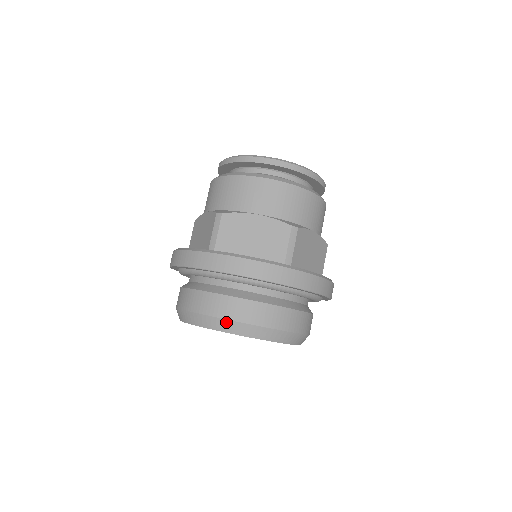
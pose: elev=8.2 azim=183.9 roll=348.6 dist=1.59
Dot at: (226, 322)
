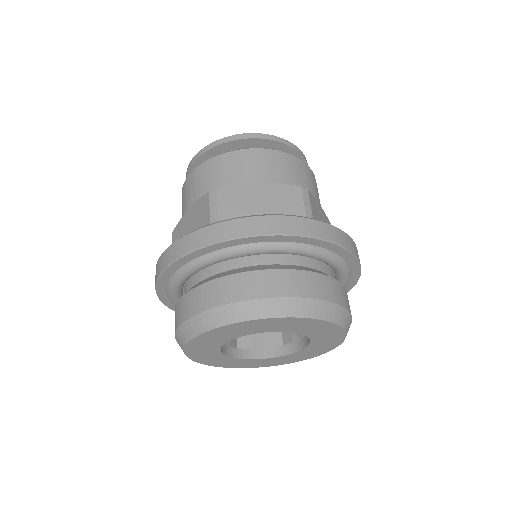
Dot at: (262, 302)
